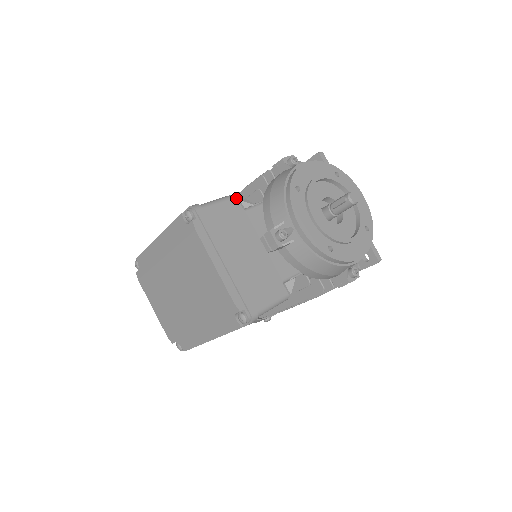
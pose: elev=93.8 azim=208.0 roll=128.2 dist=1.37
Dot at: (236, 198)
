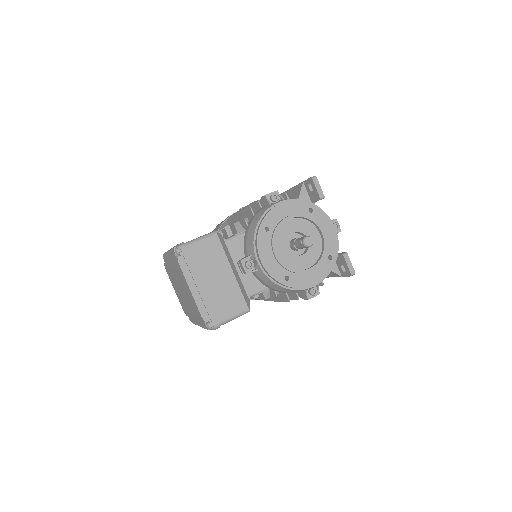
Dot at: (217, 235)
